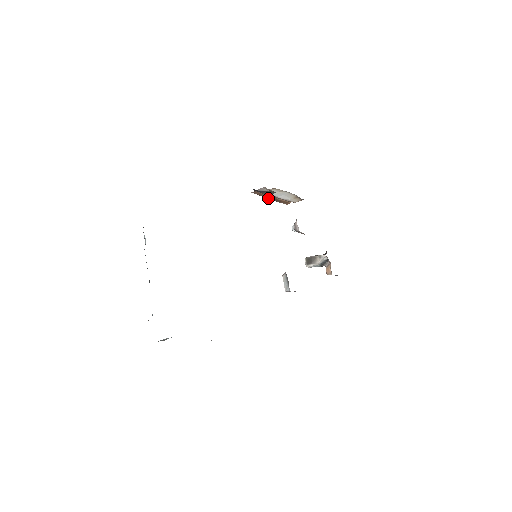
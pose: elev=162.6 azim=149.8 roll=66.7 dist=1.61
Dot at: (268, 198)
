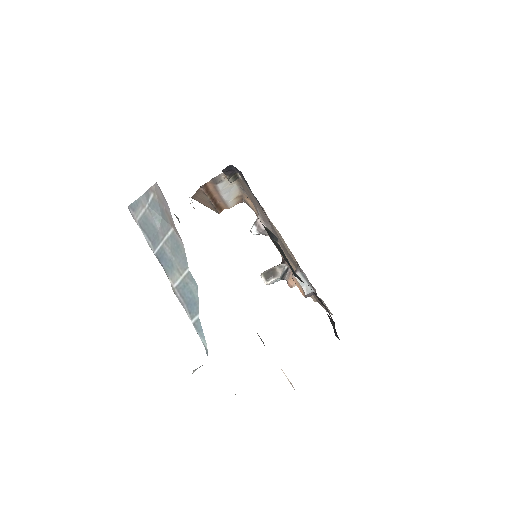
Dot at: (209, 199)
